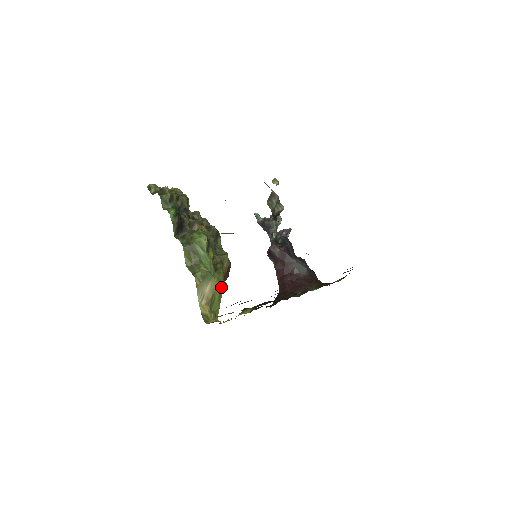
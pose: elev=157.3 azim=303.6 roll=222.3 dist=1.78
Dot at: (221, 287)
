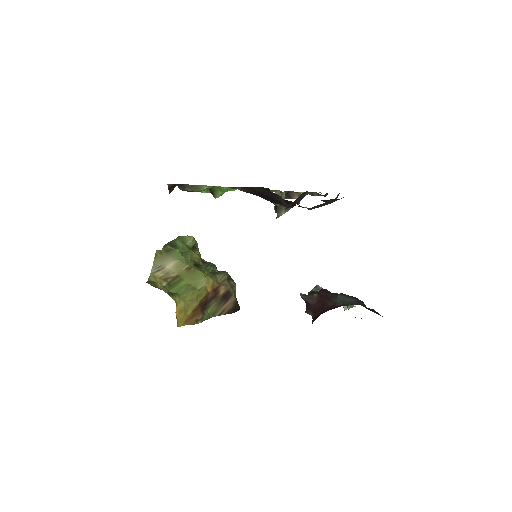
Dot at: (194, 274)
